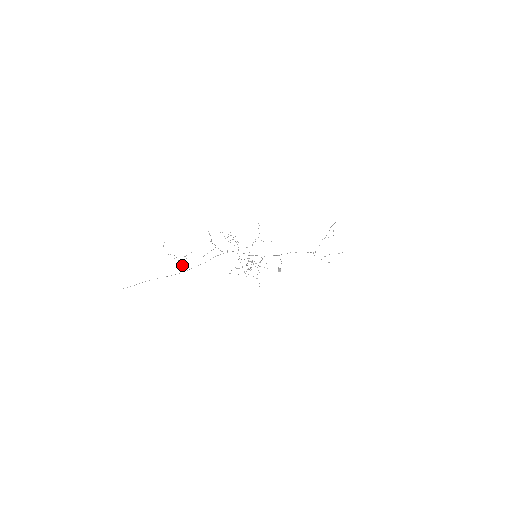
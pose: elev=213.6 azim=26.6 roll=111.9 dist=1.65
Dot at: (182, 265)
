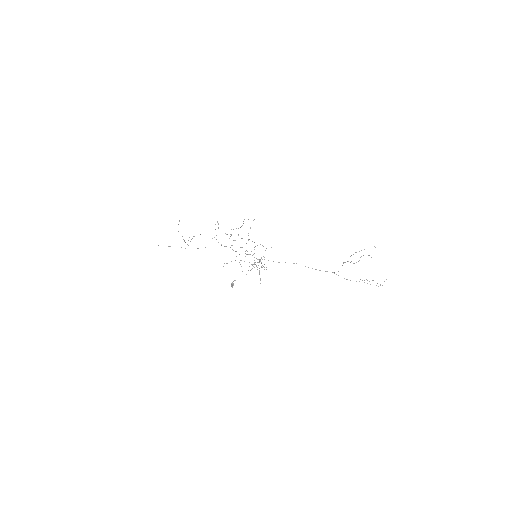
Dot at: (187, 244)
